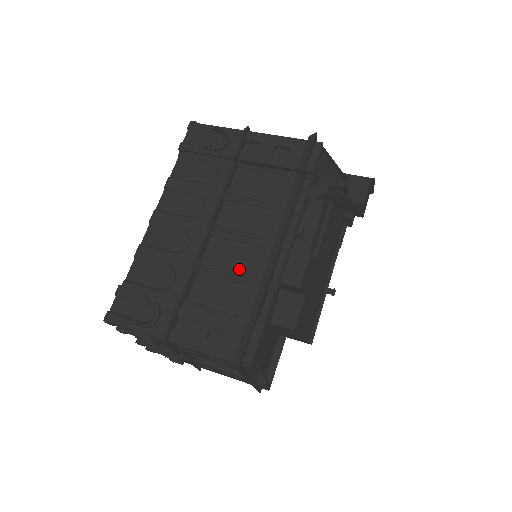
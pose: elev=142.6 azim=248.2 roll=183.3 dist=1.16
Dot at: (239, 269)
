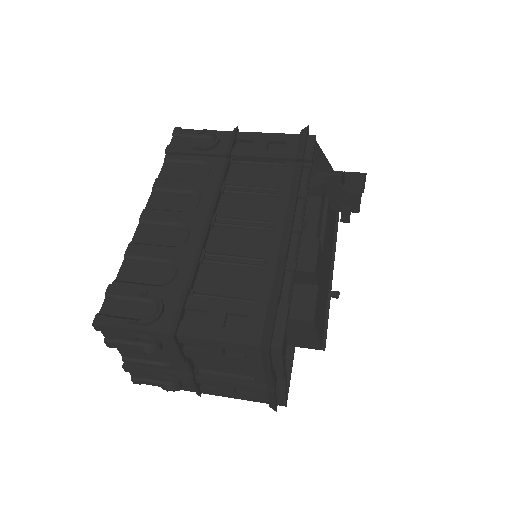
Dot at: (249, 254)
